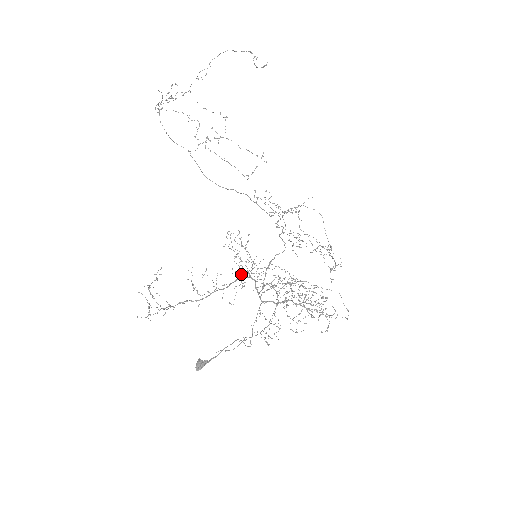
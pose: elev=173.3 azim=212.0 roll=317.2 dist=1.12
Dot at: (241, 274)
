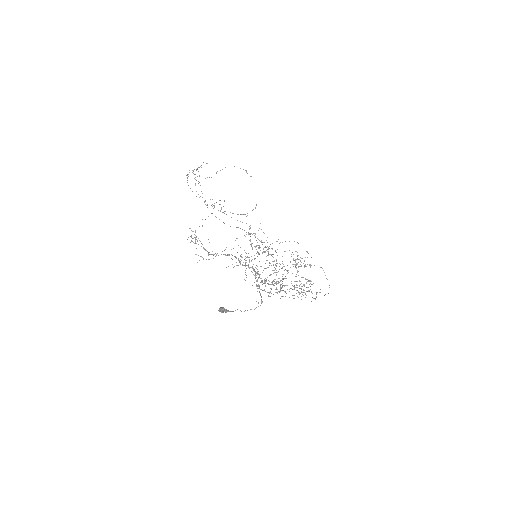
Dot at: occluded
